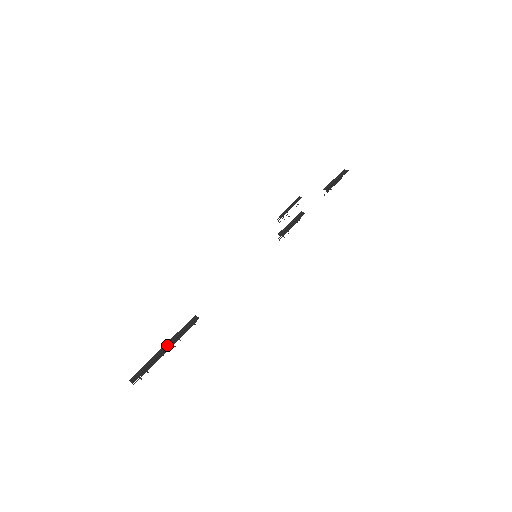
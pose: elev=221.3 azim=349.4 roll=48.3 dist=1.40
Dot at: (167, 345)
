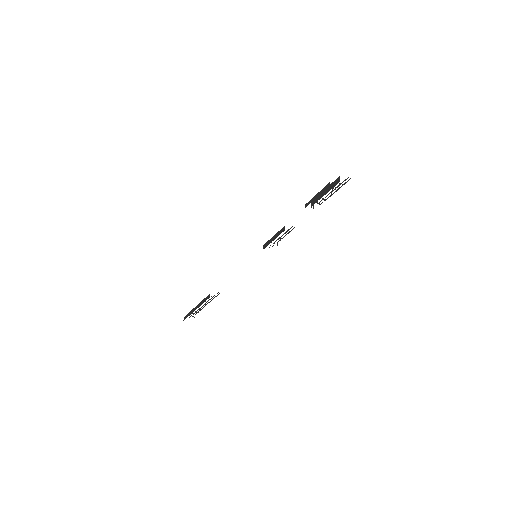
Dot at: (197, 306)
